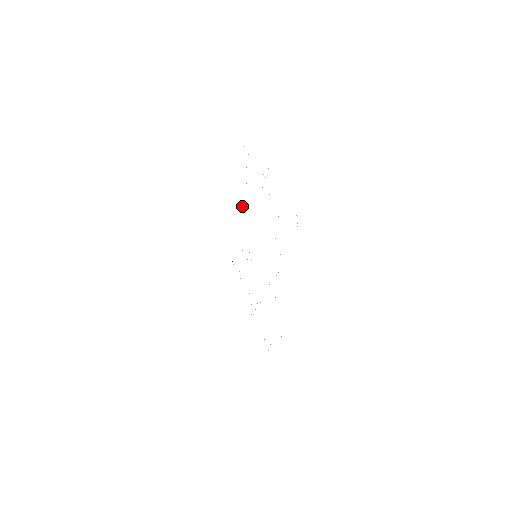
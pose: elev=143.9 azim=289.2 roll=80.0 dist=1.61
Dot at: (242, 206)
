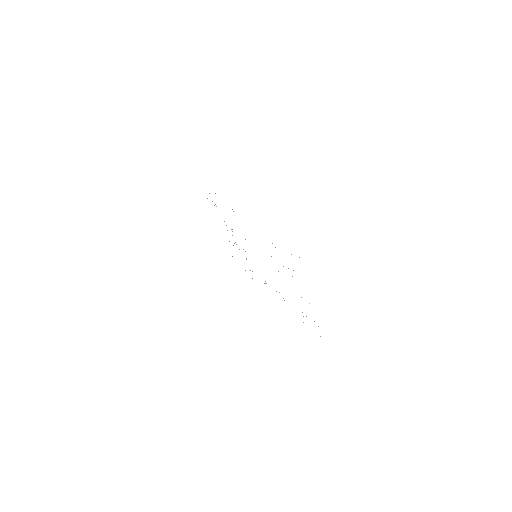
Dot at: occluded
